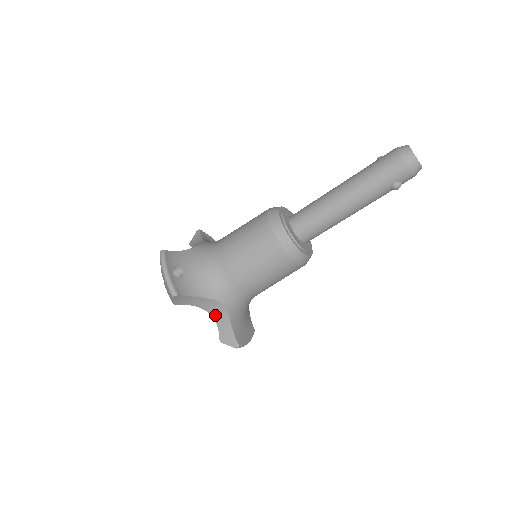
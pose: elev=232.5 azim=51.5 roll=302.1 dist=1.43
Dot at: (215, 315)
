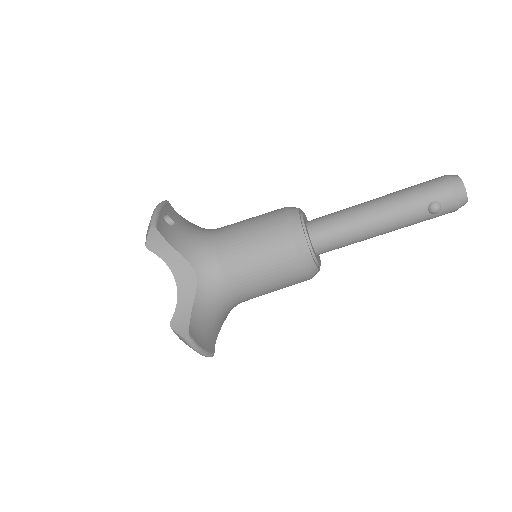
Dot at: (181, 288)
